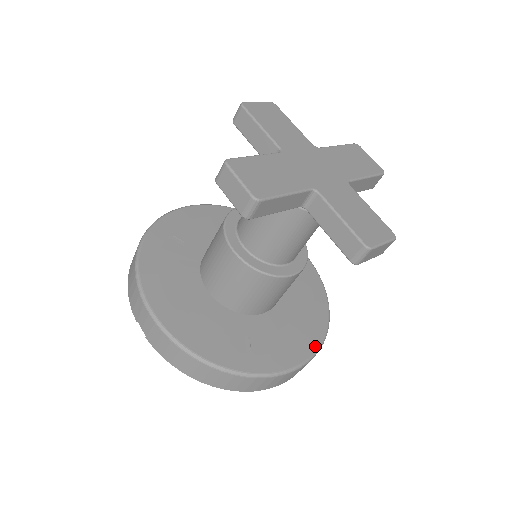
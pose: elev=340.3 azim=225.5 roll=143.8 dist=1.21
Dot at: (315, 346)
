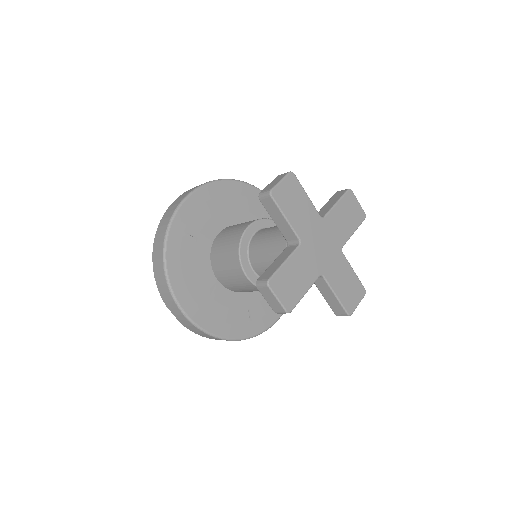
Dot at: occluded
